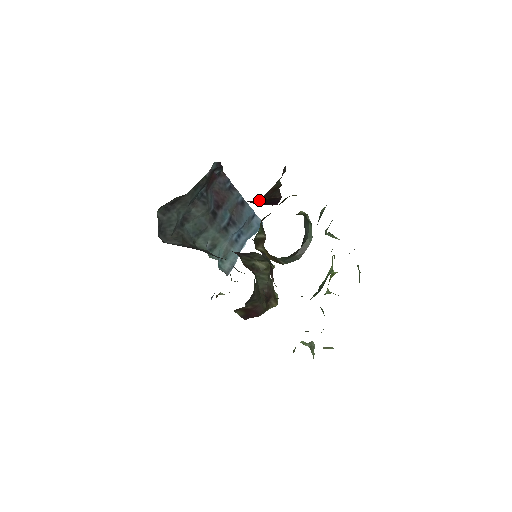
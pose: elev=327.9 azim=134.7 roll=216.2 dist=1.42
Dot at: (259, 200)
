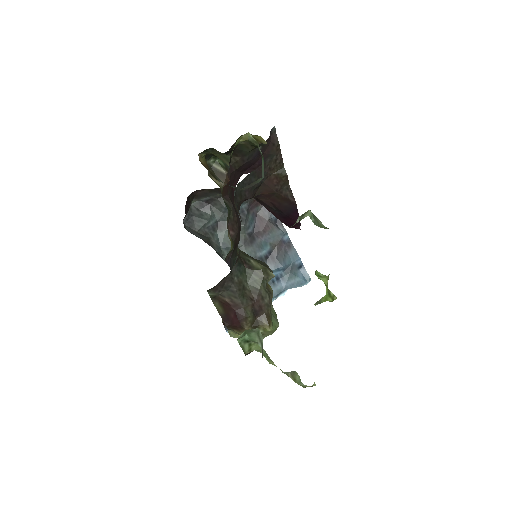
Dot at: (264, 188)
